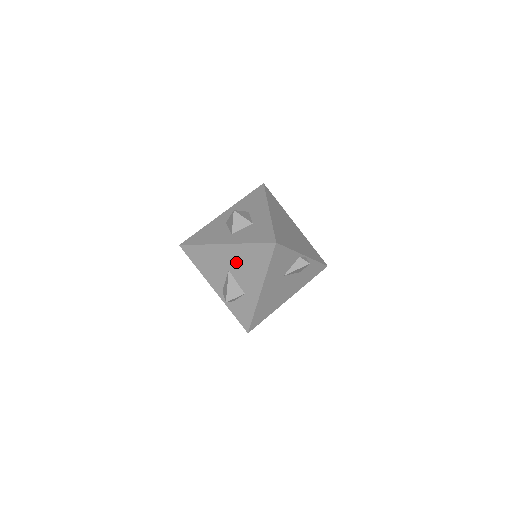
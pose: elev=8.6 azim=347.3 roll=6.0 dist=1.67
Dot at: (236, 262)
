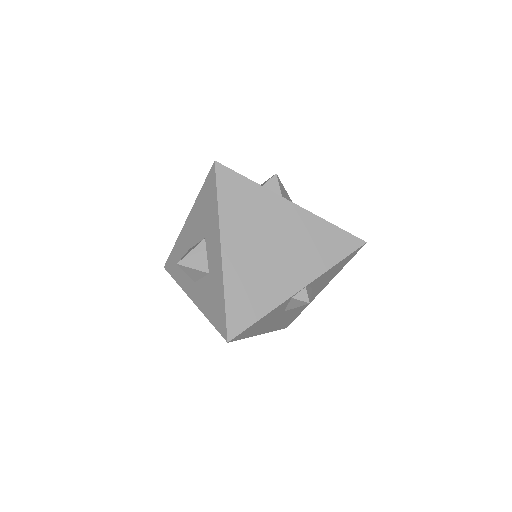
Dot at: occluded
